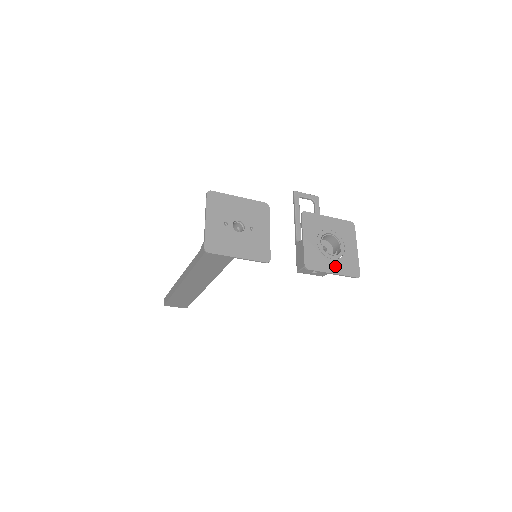
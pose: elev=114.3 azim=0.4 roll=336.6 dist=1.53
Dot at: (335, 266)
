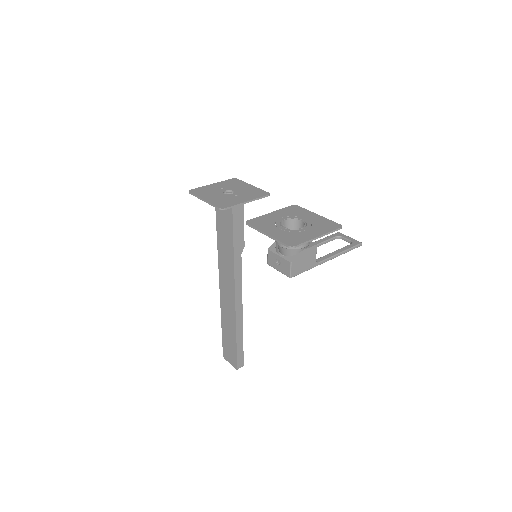
Dot at: (276, 232)
